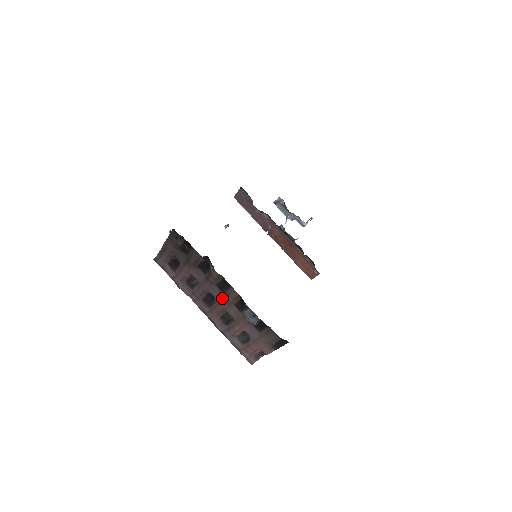
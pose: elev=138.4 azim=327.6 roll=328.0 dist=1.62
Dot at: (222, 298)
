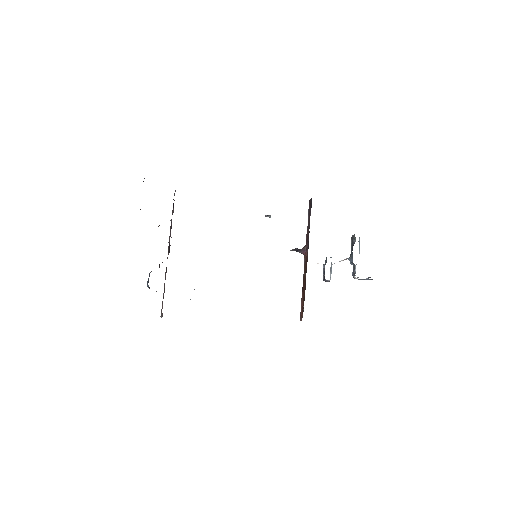
Dot at: occluded
